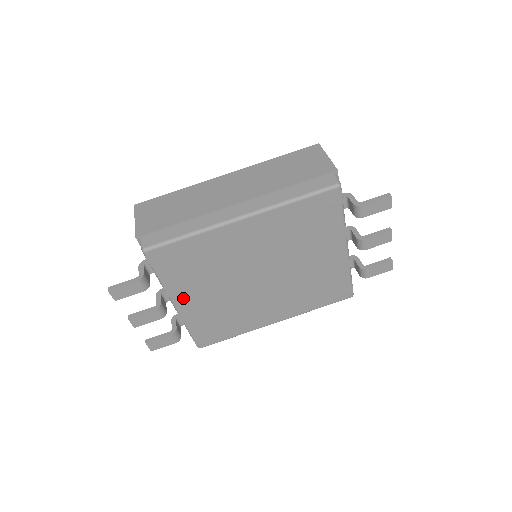
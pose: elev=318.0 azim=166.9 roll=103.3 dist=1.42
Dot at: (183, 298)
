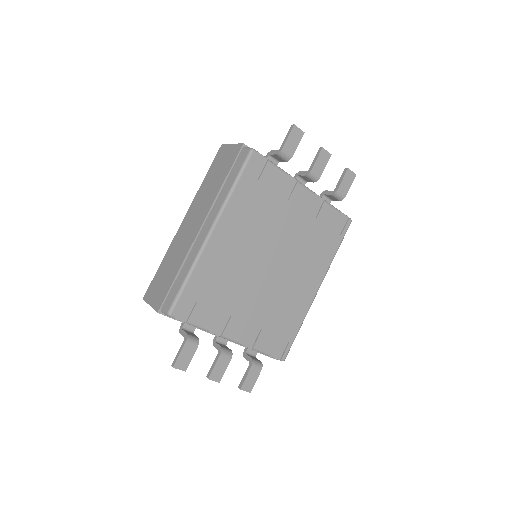
Dot at: (231, 328)
